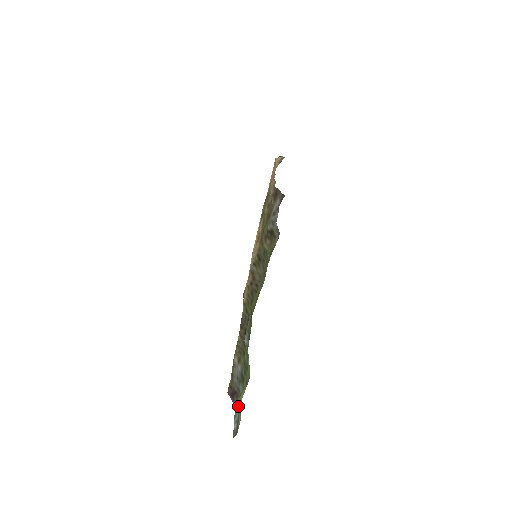
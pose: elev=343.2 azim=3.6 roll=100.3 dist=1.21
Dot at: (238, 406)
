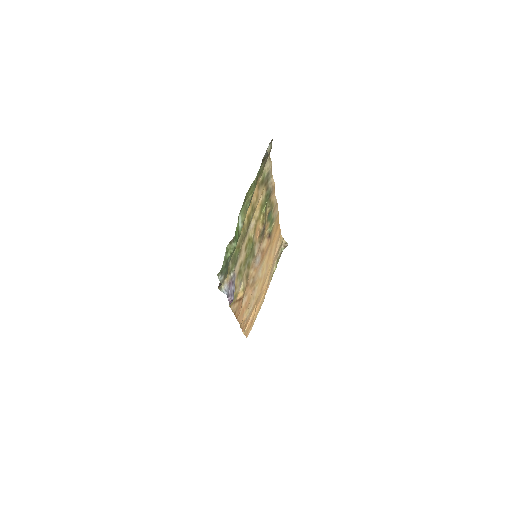
Dot at: (224, 277)
